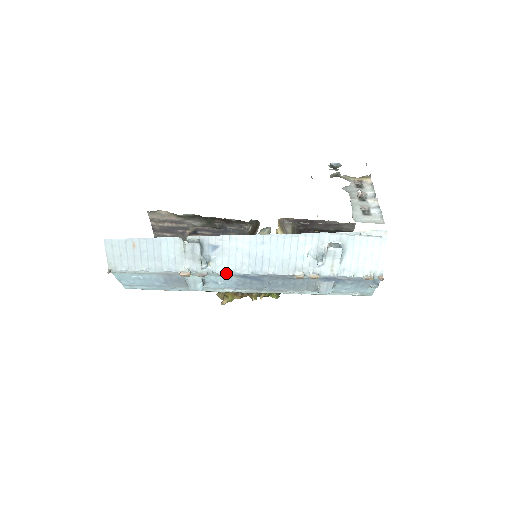
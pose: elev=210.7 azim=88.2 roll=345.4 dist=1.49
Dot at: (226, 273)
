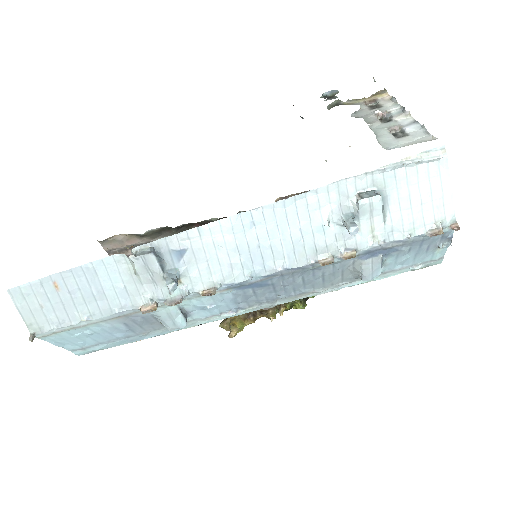
Dot at: (211, 289)
